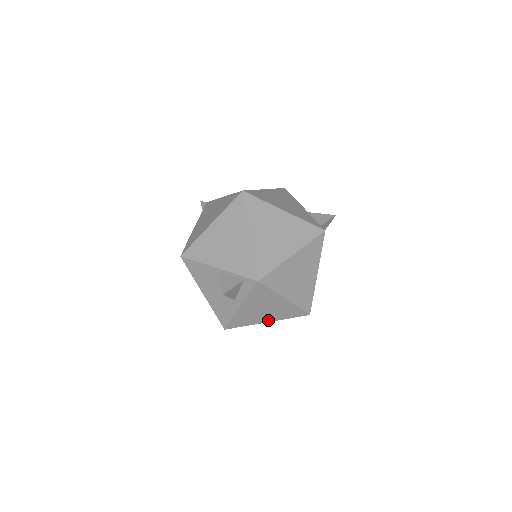
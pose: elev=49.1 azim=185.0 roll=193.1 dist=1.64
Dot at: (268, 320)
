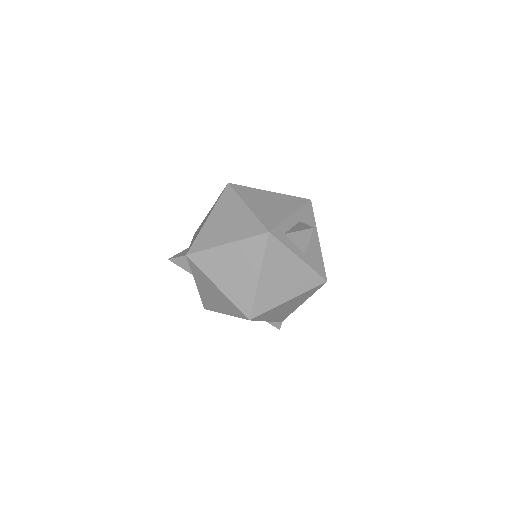
Dot at: (224, 311)
